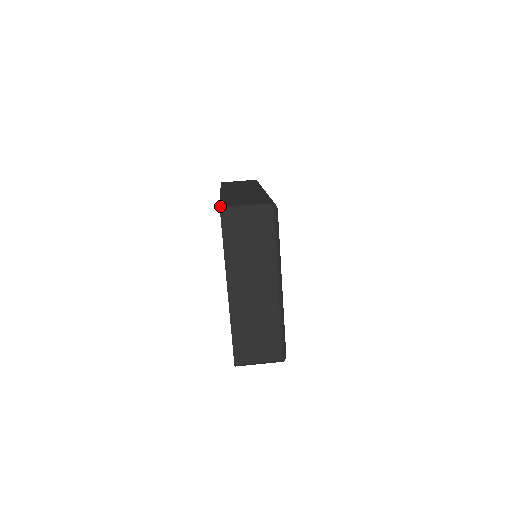
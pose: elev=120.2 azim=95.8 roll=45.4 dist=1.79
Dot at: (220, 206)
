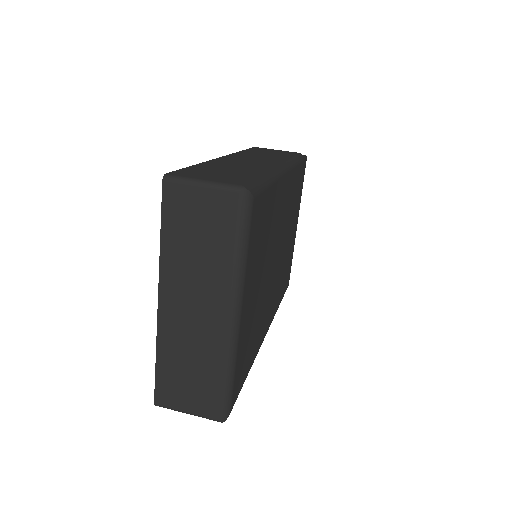
Dot at: (166, 173)
